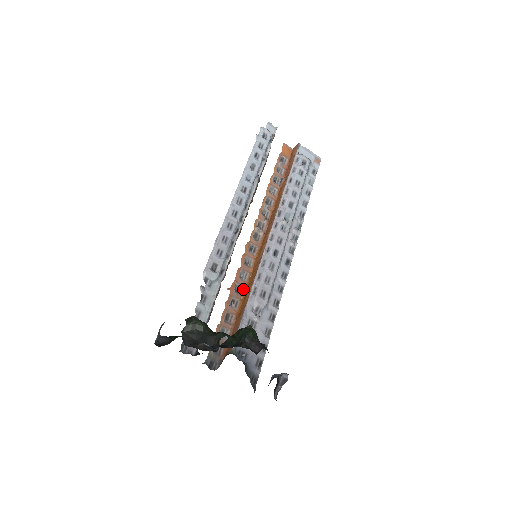
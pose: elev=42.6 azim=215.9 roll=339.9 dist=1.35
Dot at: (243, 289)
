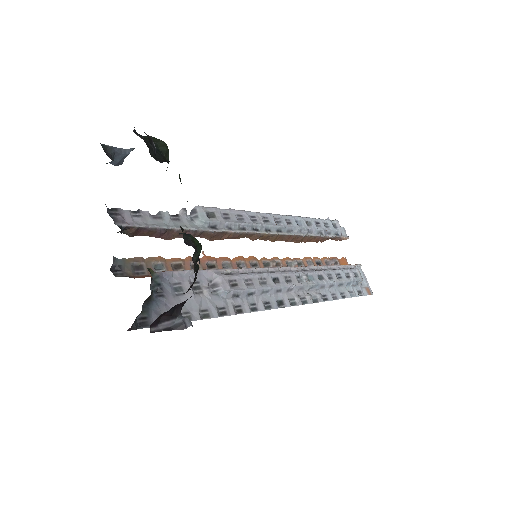
Dot at: occluded
